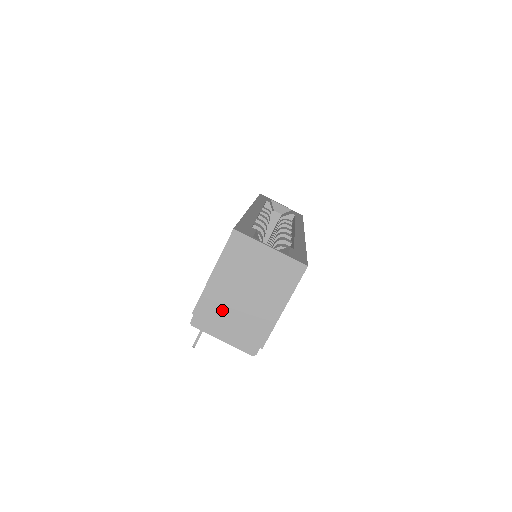
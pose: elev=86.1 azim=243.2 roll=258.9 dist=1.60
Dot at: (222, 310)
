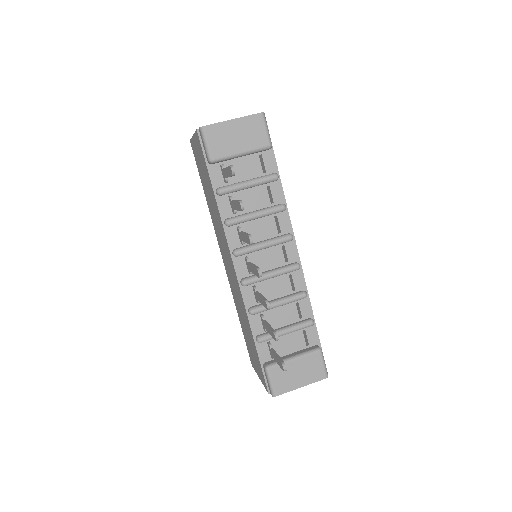
Dot at: occluded
